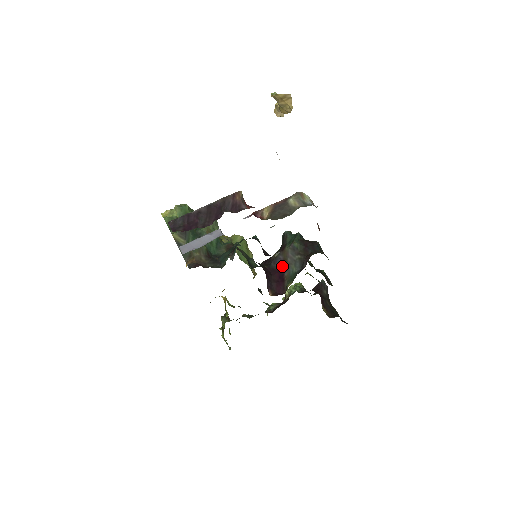
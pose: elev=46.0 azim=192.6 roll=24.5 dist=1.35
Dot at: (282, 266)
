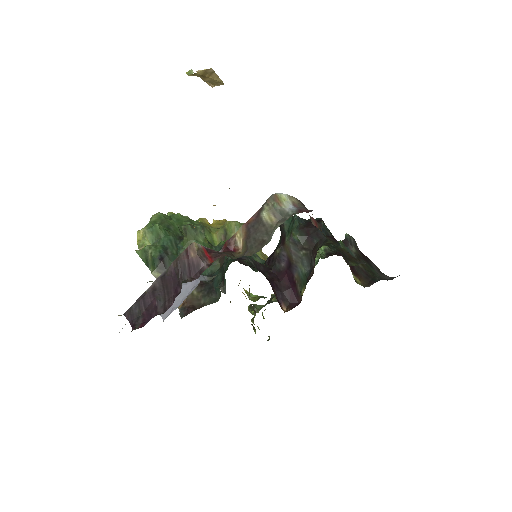
Dot at: (288, 265)
